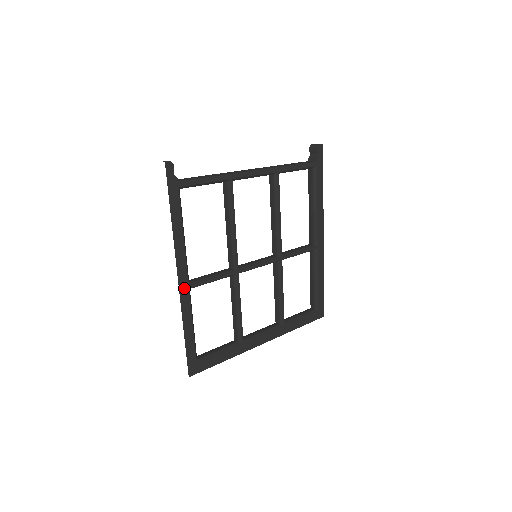
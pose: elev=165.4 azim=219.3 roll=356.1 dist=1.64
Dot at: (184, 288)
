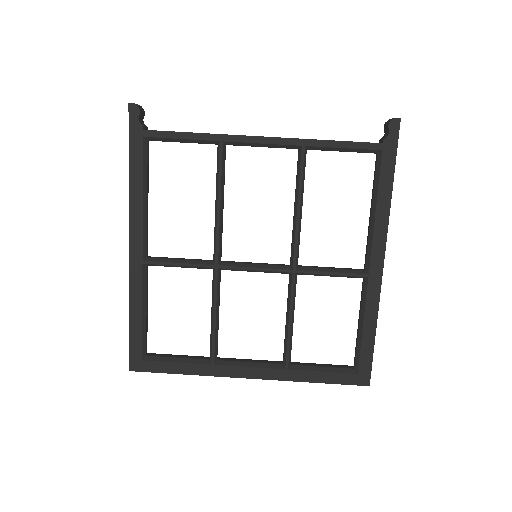
Dot at: (136, 261)
